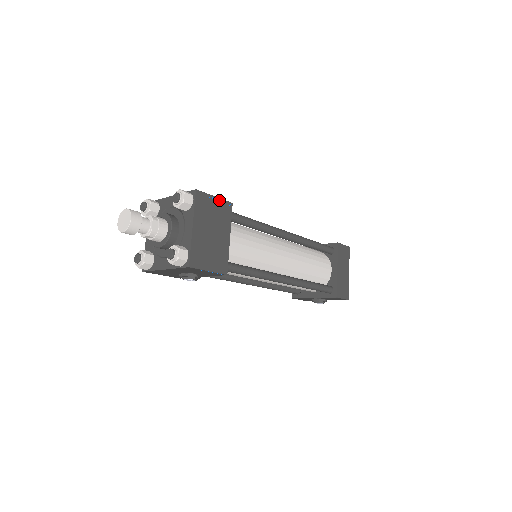
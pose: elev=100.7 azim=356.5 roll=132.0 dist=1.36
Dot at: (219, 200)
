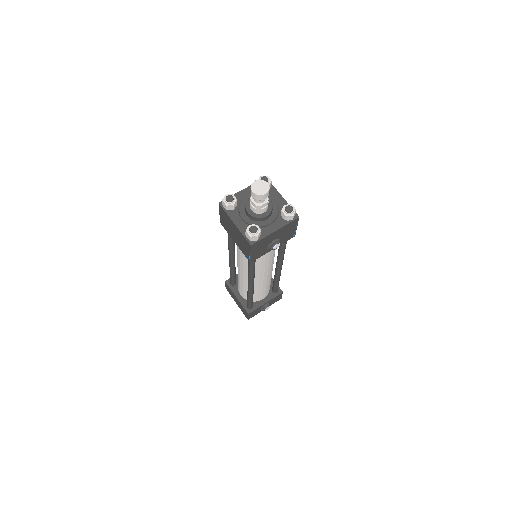
Dot at: occluded
